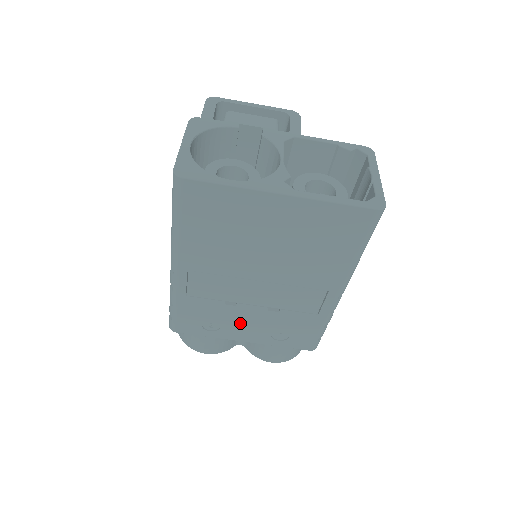
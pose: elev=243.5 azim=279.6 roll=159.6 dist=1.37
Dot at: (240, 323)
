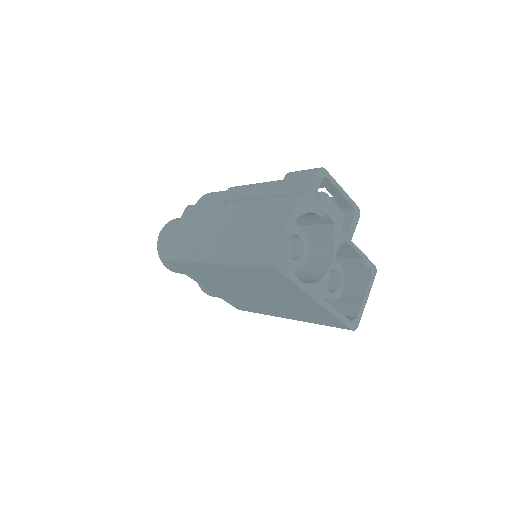
Dot at: (214, 286)
